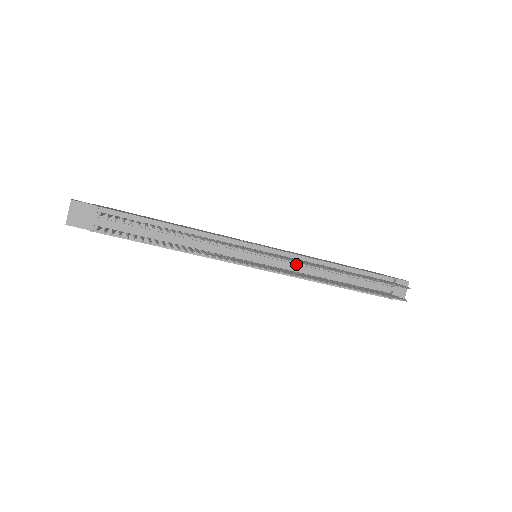
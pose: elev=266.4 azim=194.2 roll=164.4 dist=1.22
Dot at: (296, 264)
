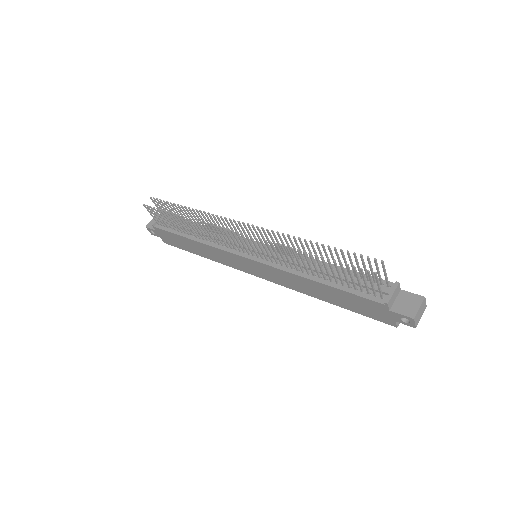
Dot at: occluded
